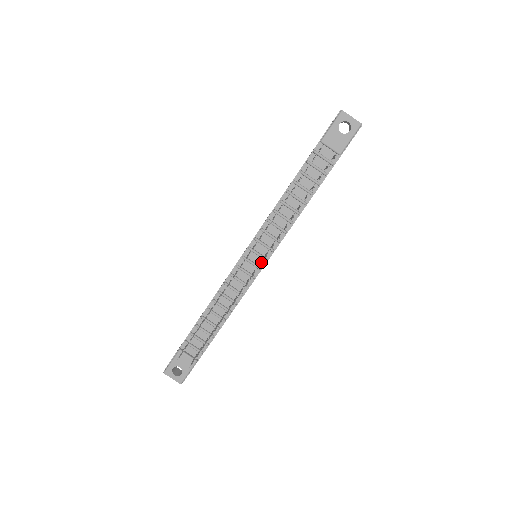
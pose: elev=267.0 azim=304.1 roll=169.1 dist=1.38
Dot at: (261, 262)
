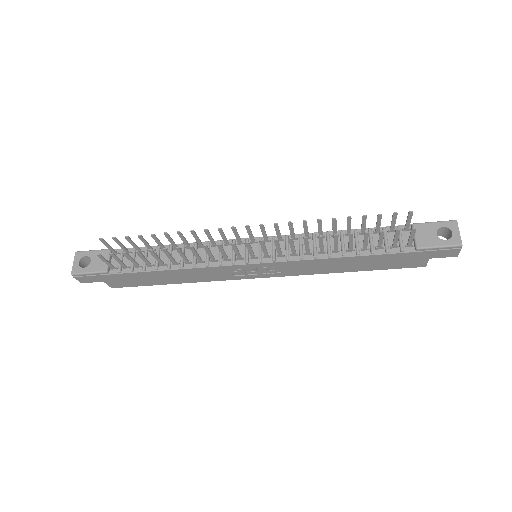
Dot at: (255, 255)
